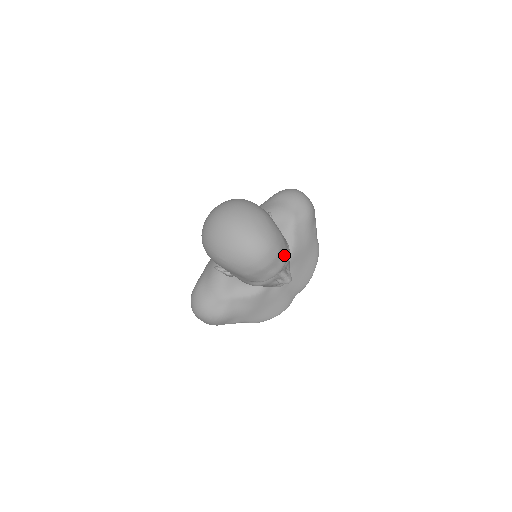
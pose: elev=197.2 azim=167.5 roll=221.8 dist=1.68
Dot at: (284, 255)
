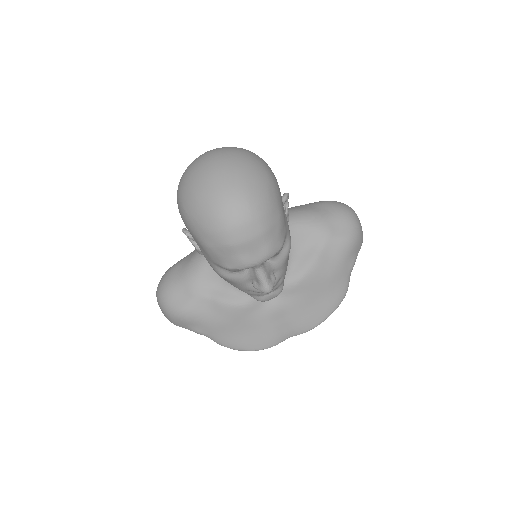
Dot at: (271, 244)
